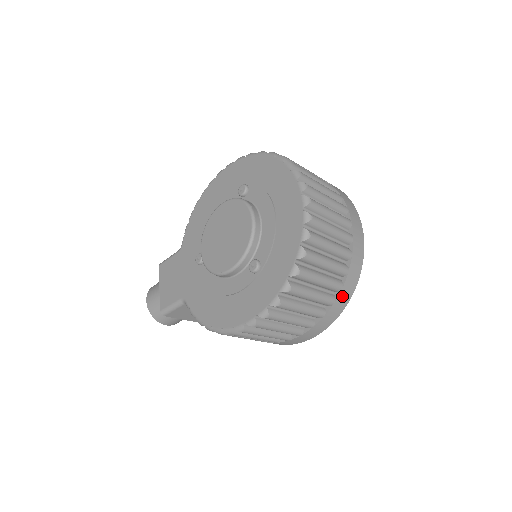
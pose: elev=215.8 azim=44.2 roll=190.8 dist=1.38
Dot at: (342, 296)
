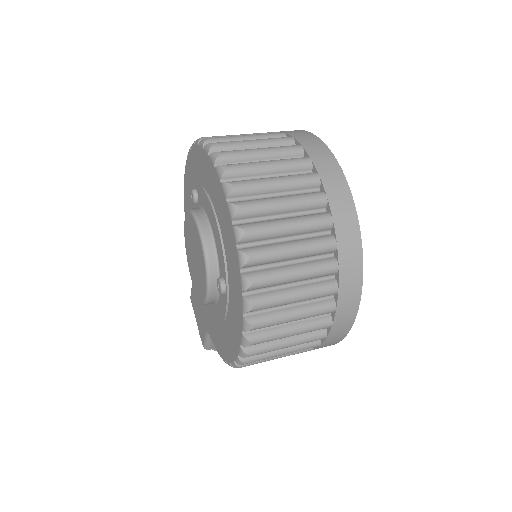
Dot at: (345, 276)
